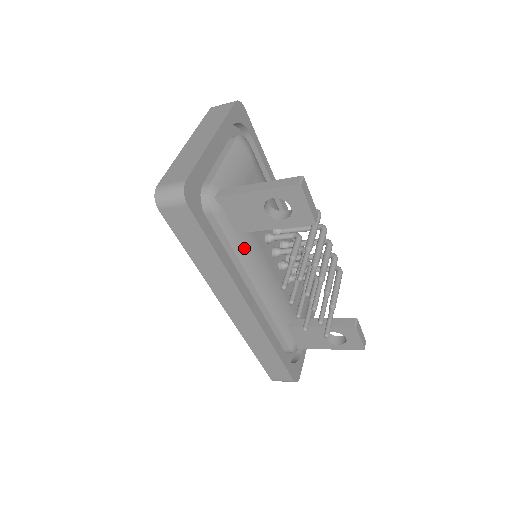
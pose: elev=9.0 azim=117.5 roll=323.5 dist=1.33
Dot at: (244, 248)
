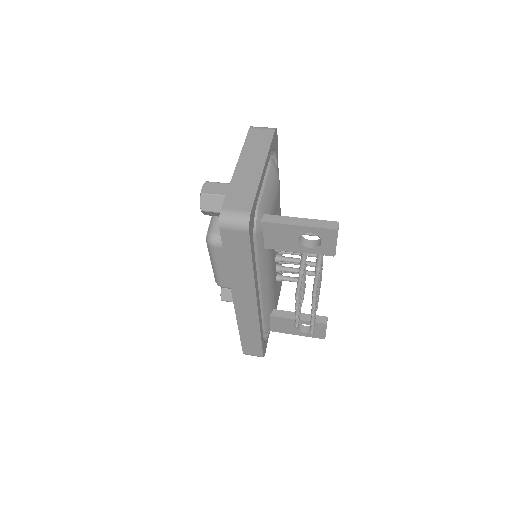
Dot at: (265, 259)
